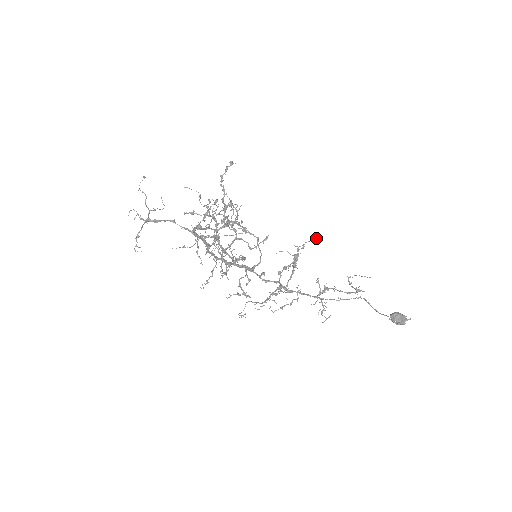
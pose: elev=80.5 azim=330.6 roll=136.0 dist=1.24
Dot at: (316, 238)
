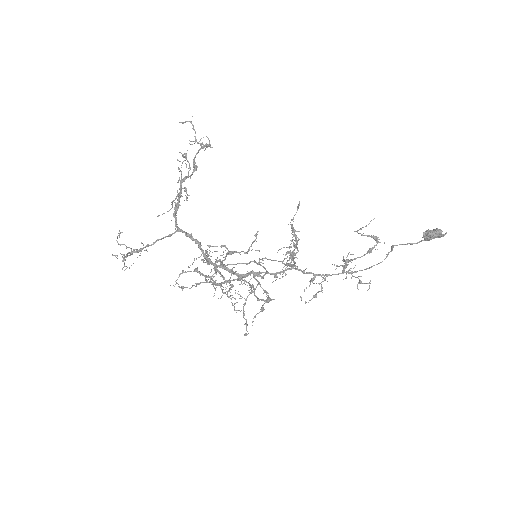
Dot at: (298, 205)
